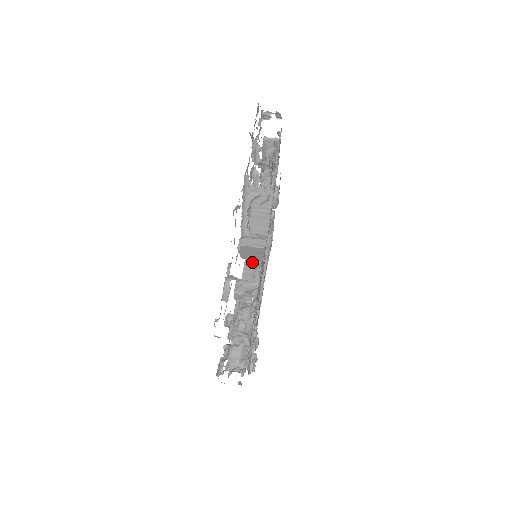
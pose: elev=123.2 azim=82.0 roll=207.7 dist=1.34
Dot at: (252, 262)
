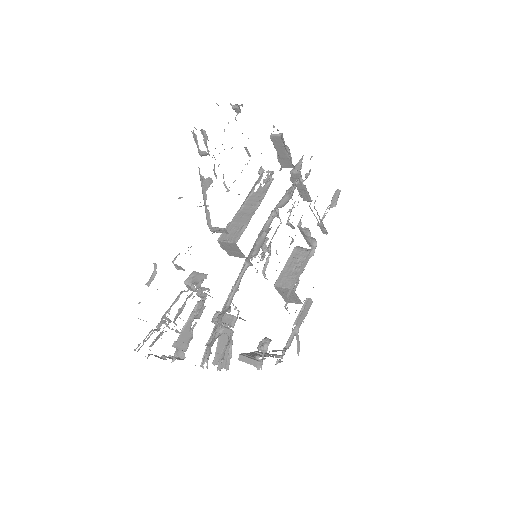
Dot at: (245, 261)
